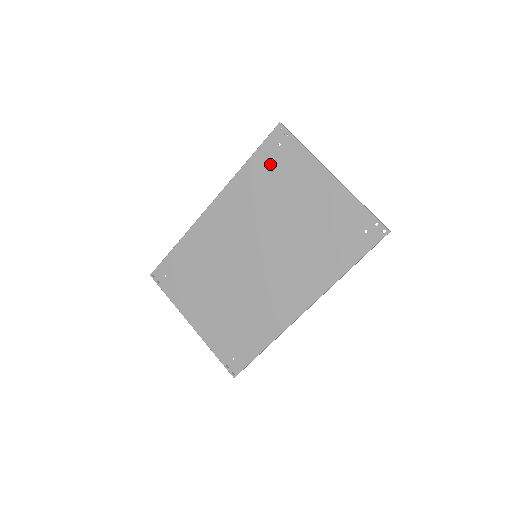
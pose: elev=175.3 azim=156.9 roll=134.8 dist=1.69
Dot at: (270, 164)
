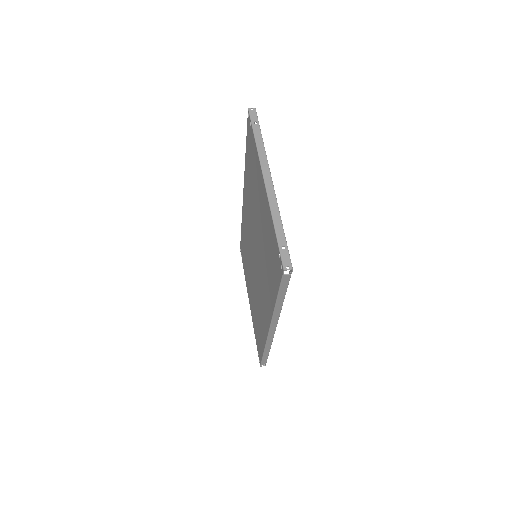
Dot at: (250, 158)
